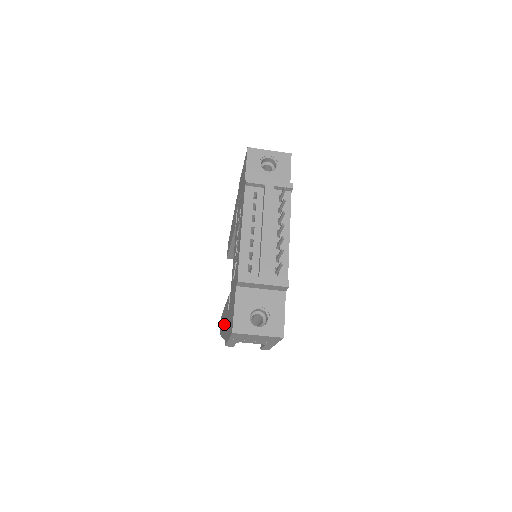
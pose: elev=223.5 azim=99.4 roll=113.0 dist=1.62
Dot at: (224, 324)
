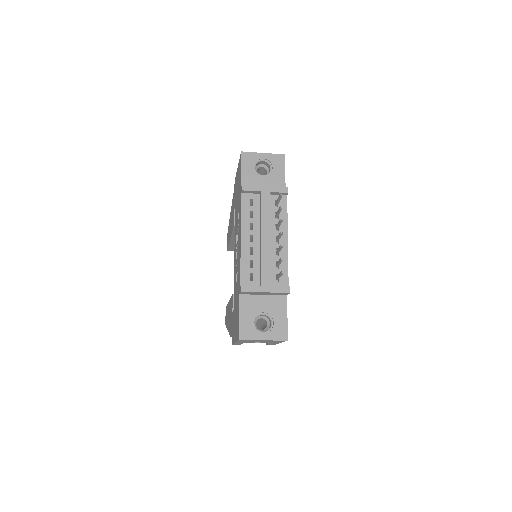
Dot at: (229, 320)
